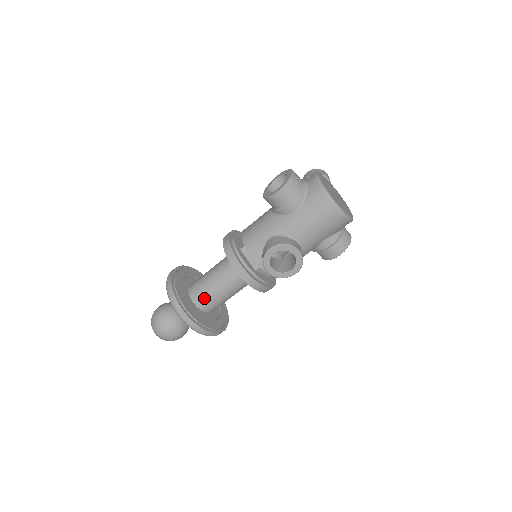
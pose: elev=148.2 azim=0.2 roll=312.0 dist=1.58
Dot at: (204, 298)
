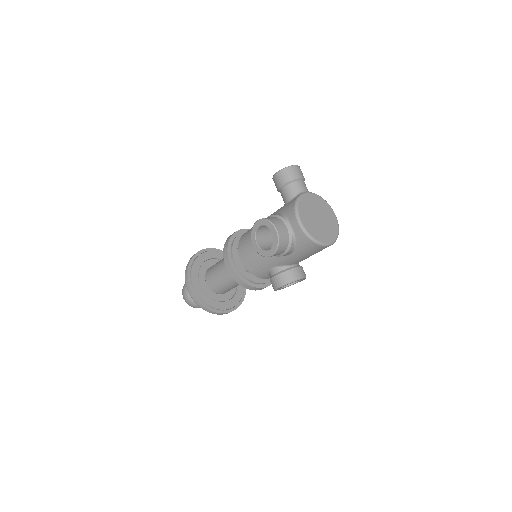
Dot at: (225, 291)
